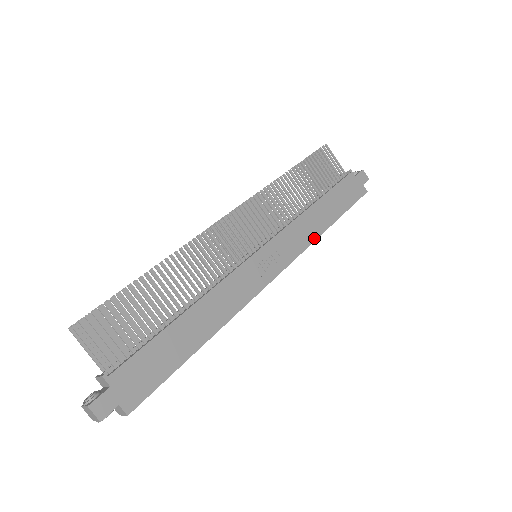
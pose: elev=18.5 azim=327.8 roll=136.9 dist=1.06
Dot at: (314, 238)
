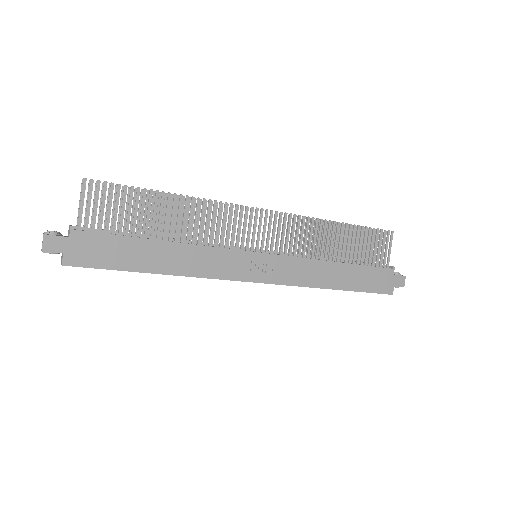
Dot at: (313, 285)
